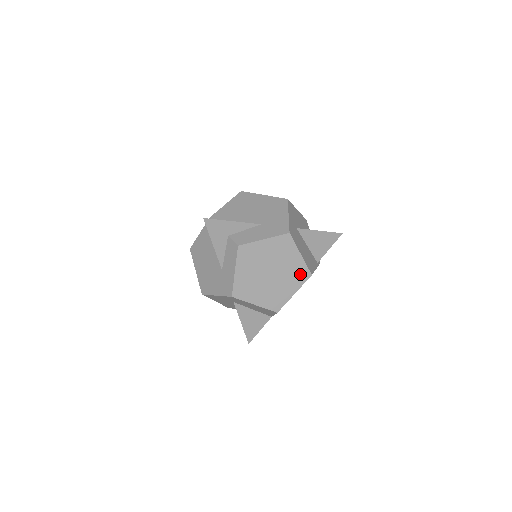
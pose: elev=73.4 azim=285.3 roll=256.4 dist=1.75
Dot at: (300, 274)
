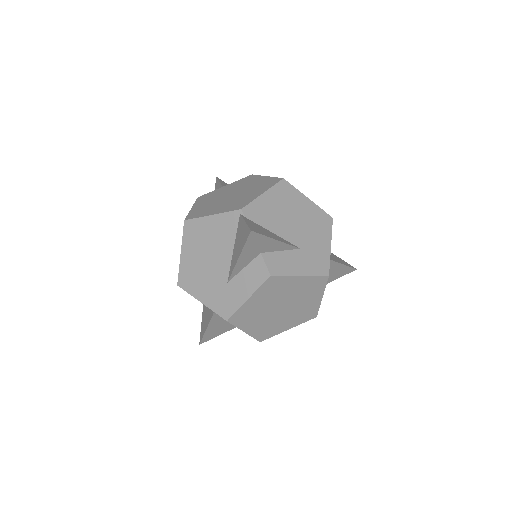
Dot at: (307, 314)
